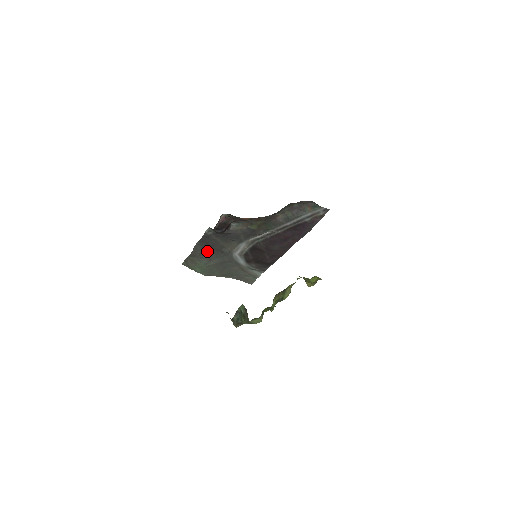
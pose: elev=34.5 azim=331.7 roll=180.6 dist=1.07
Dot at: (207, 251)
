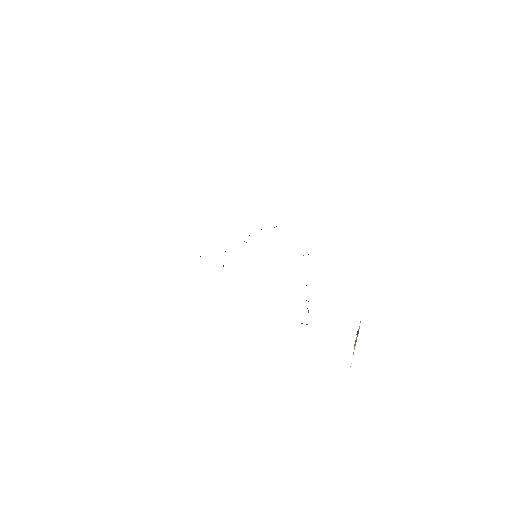
Dot at: occluded
